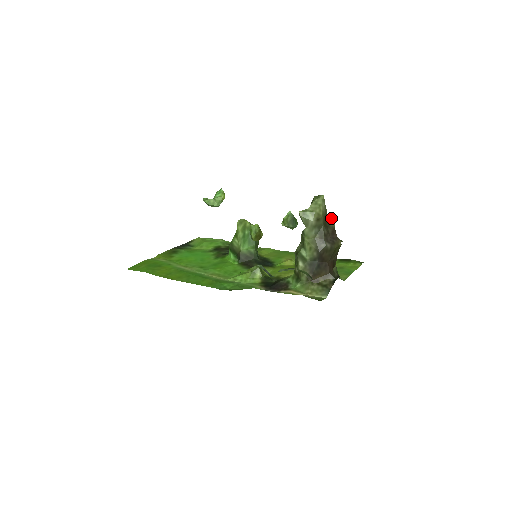
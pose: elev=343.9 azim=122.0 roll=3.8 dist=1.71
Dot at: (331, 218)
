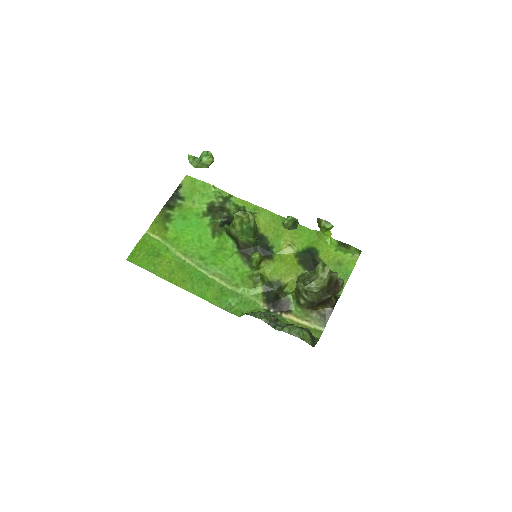
Dot at: (335, 274)
